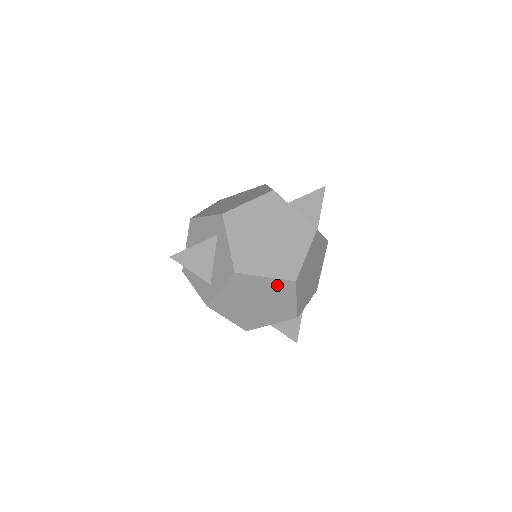
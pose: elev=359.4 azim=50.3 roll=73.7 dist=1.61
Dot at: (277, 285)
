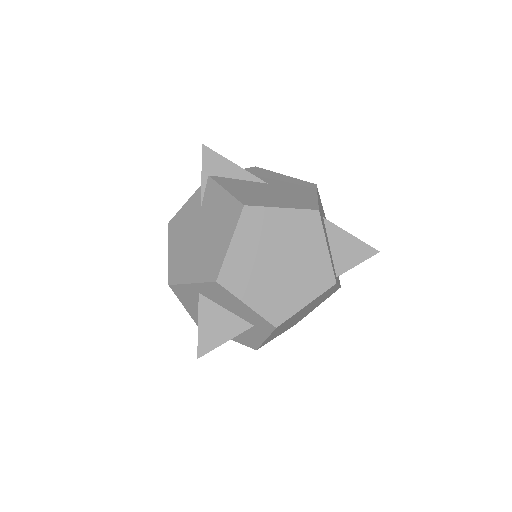
Dot at: occluded
